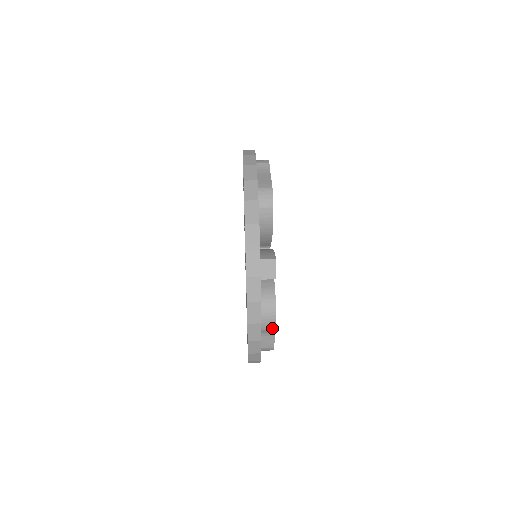
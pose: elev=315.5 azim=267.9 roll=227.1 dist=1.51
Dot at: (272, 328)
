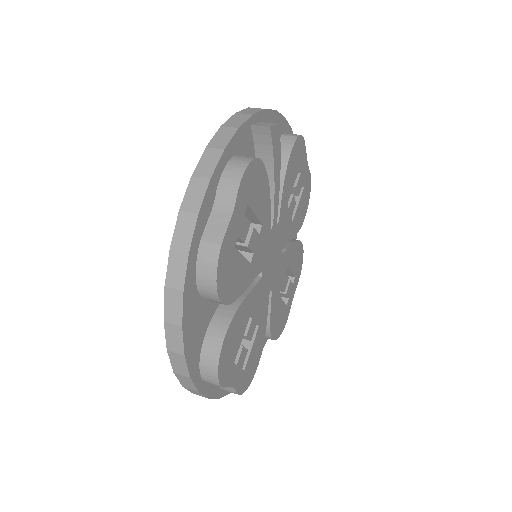
Dot at: (234, 185)
